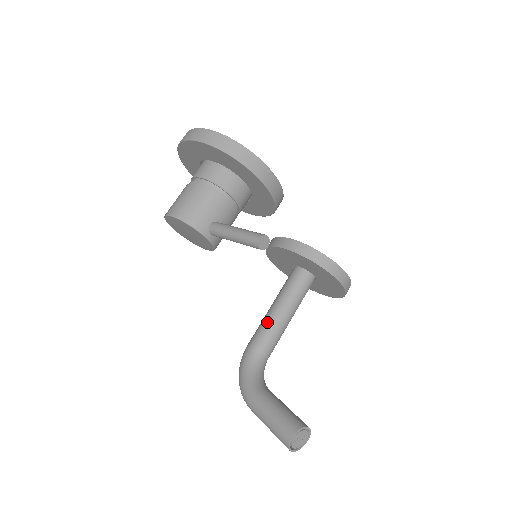
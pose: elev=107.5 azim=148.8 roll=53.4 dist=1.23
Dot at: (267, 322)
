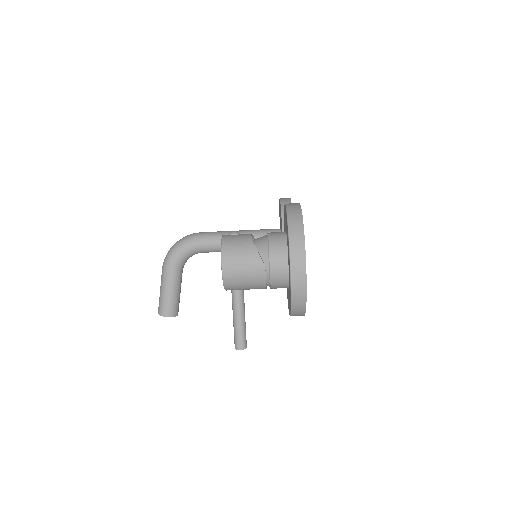
Dot at: occluded
